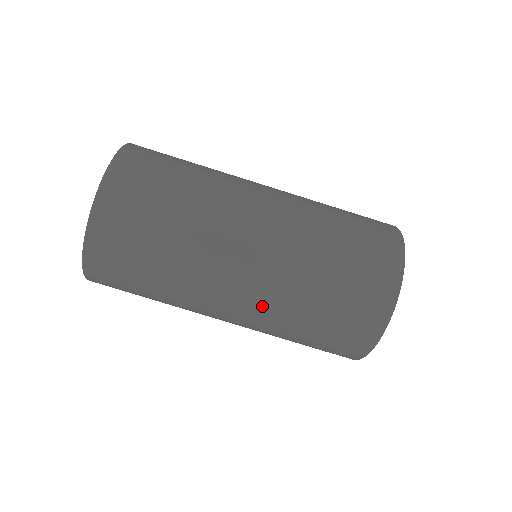
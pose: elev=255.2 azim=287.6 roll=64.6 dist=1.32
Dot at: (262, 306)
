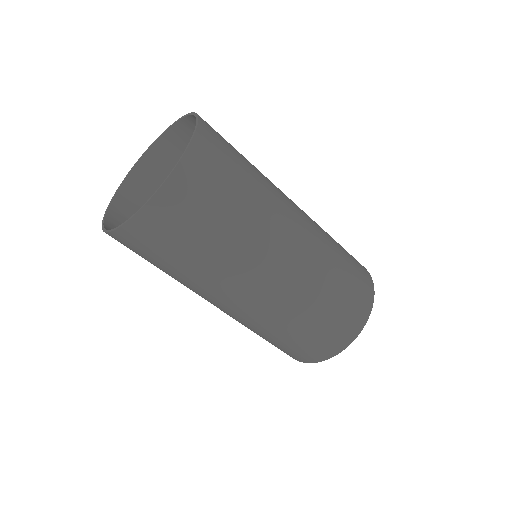
Dot at: occluded
